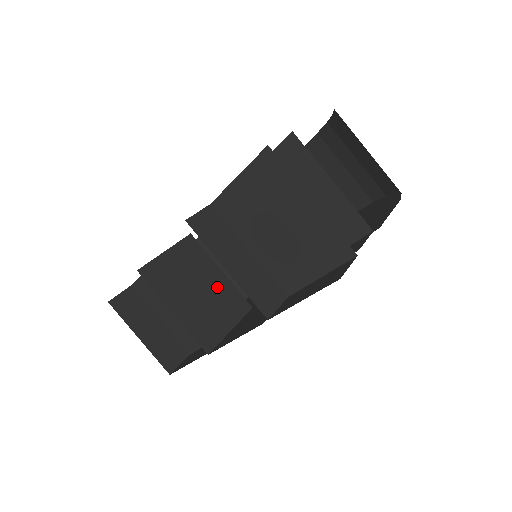
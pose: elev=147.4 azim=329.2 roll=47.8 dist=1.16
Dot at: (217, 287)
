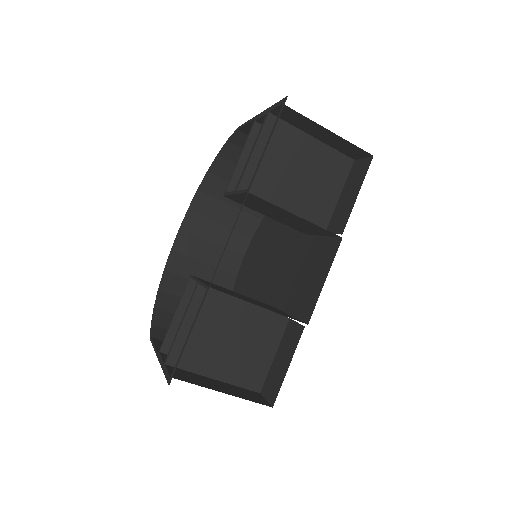
Dot at: (248, 298)
